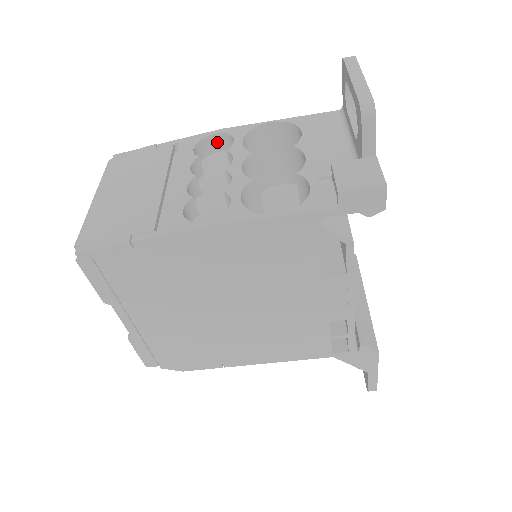
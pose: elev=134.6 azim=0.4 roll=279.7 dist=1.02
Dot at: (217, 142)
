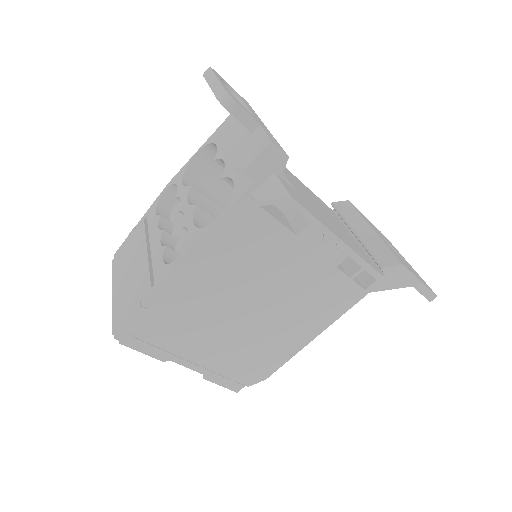
Dot at: (171, 195)
